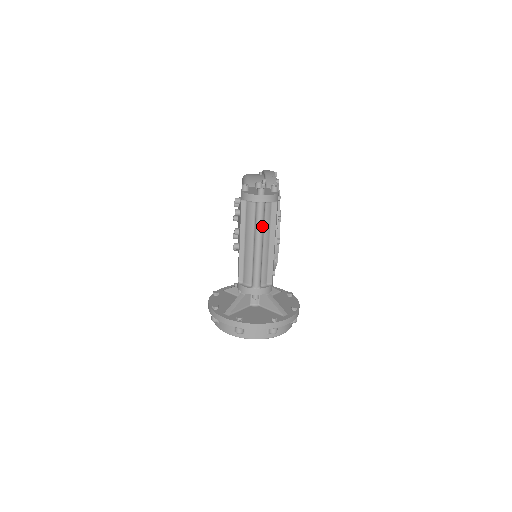
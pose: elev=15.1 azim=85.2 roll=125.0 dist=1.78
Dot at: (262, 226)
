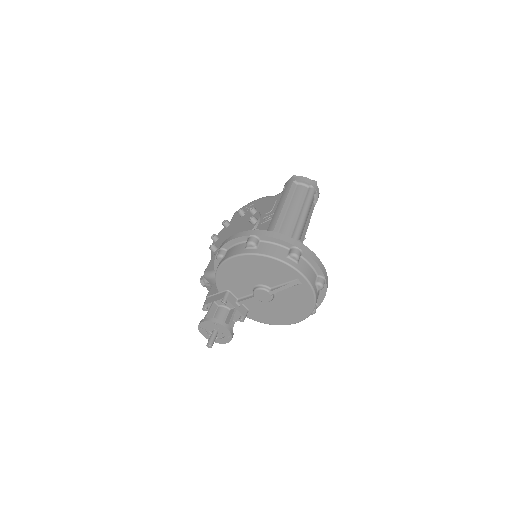
Dot at: (310, 205)
